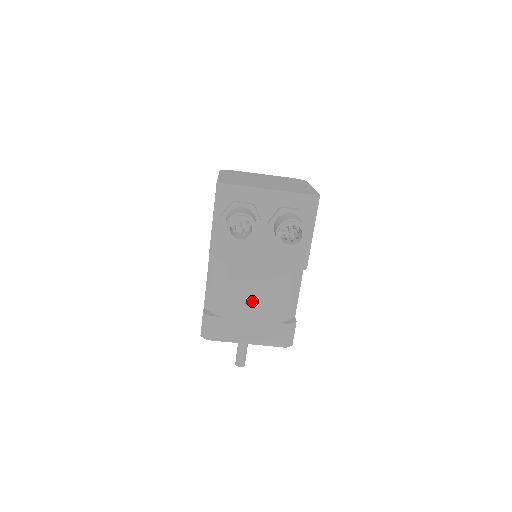
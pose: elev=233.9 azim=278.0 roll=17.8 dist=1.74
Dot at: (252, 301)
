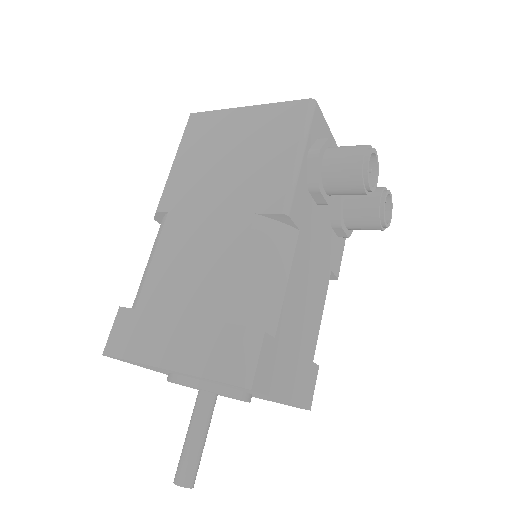
Dot at: (303, 314)
